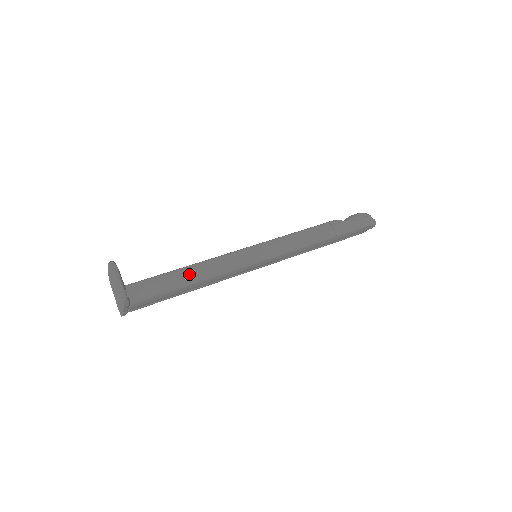
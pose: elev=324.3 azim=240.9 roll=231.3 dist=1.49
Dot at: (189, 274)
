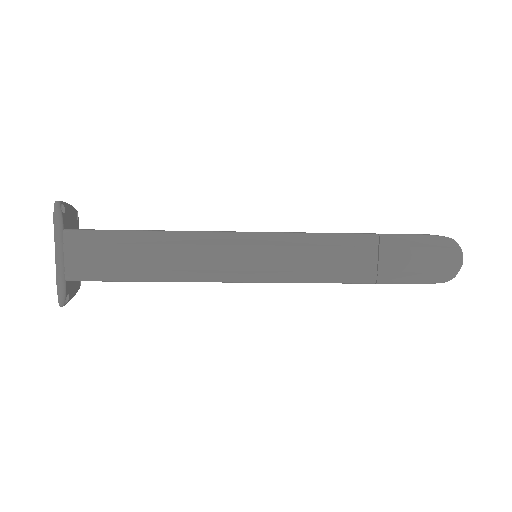
Dot at: occluded
